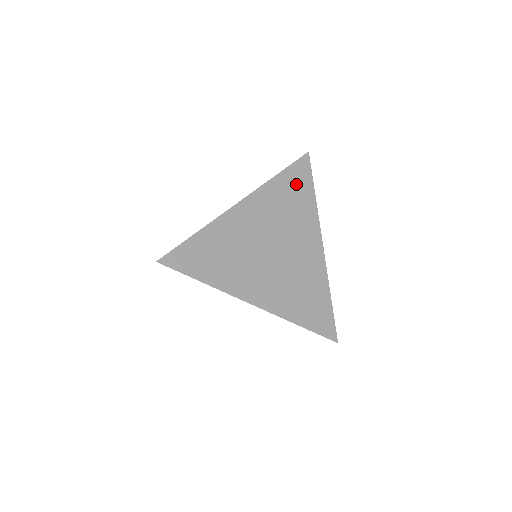
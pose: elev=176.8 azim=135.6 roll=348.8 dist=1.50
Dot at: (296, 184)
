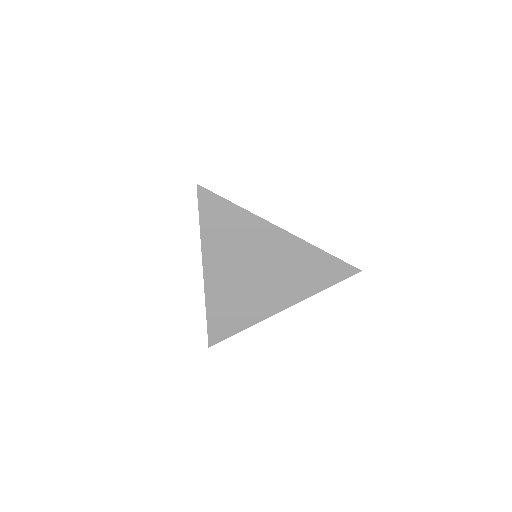
Dot at: occluded
